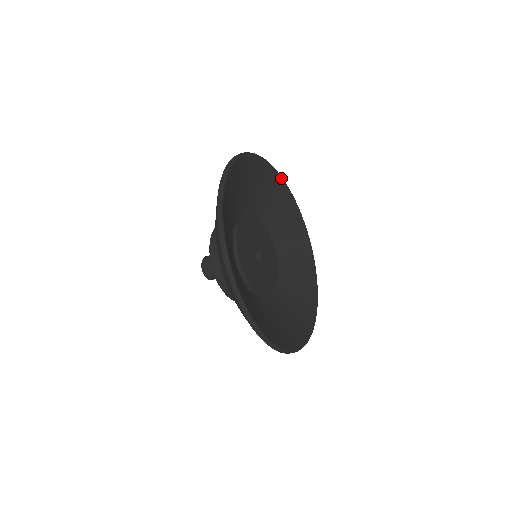
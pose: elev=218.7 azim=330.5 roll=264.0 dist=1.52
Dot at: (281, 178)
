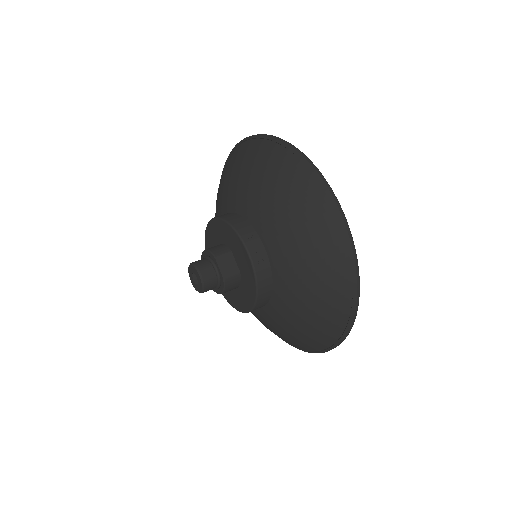
Dot at: occluded
